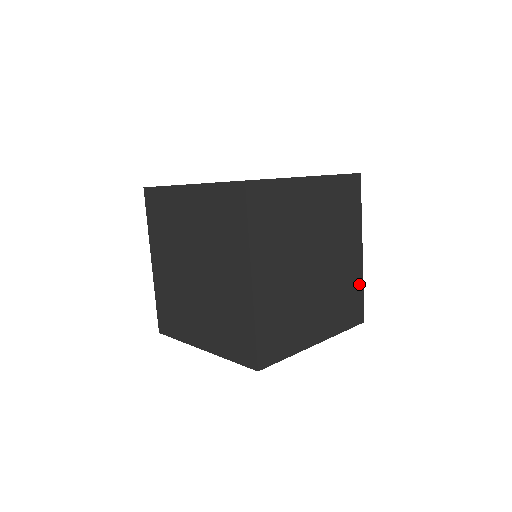
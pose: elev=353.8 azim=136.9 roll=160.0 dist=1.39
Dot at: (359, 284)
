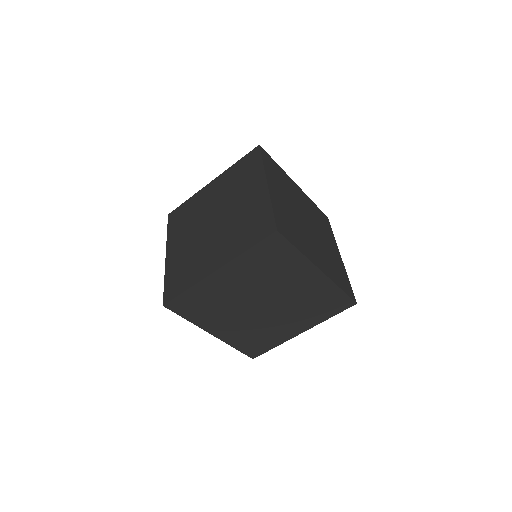
Dot at: (332, 289)
